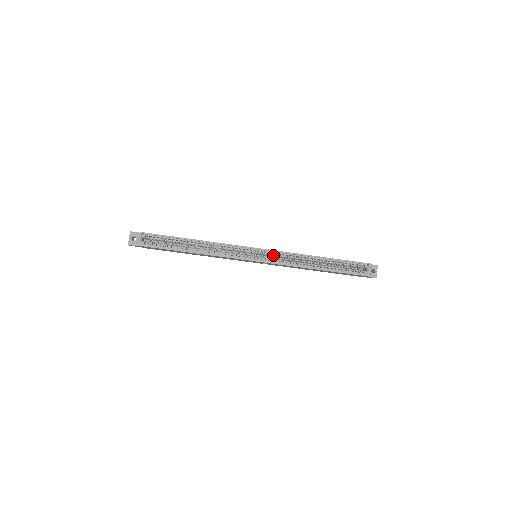
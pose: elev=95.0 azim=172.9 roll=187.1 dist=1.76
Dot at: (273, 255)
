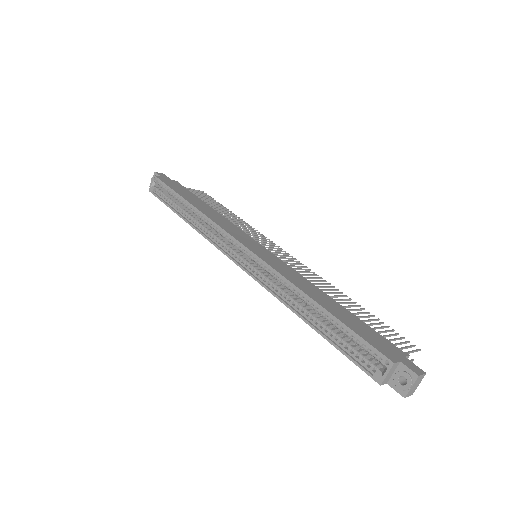
Dot at: (258, 264)
